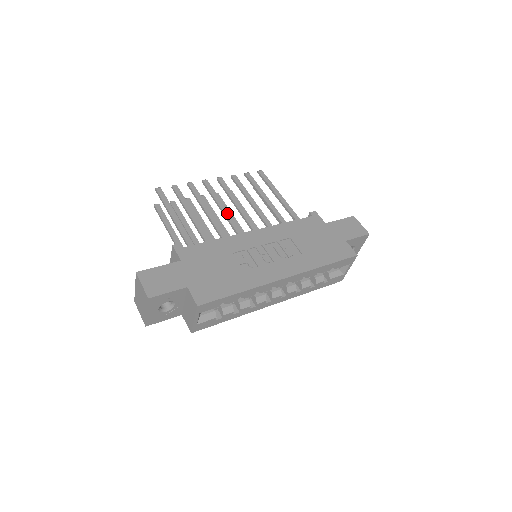
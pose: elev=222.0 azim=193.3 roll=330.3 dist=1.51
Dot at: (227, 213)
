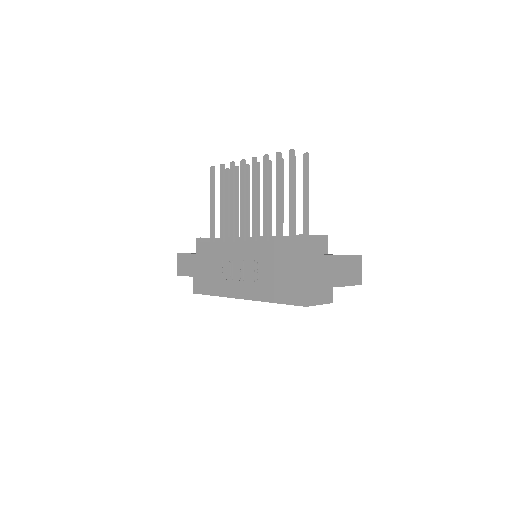
Dot at: (242, 209)
